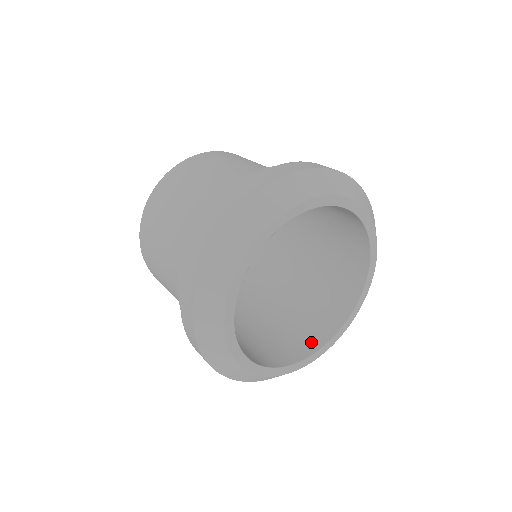
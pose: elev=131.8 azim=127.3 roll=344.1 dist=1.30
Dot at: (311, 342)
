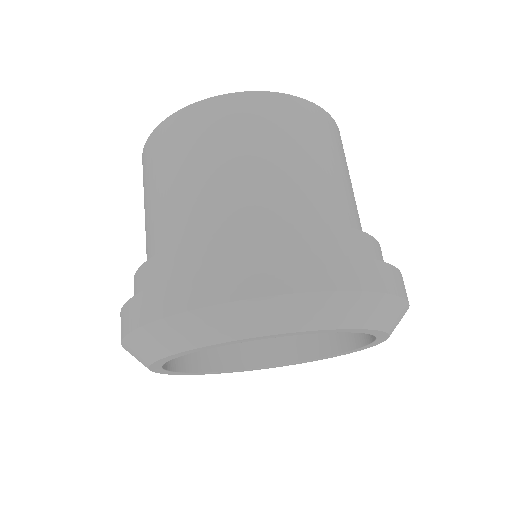
Dot at: (273, 352)
